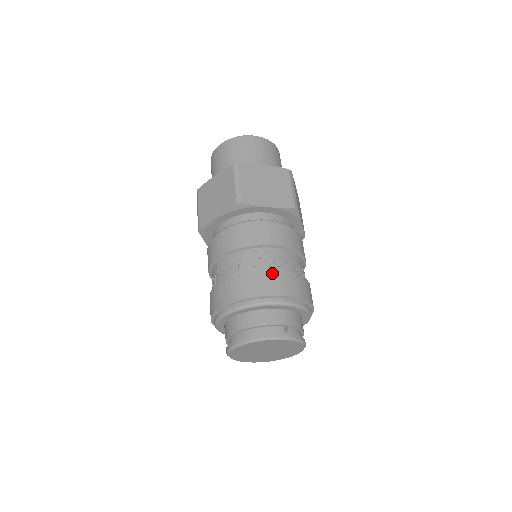
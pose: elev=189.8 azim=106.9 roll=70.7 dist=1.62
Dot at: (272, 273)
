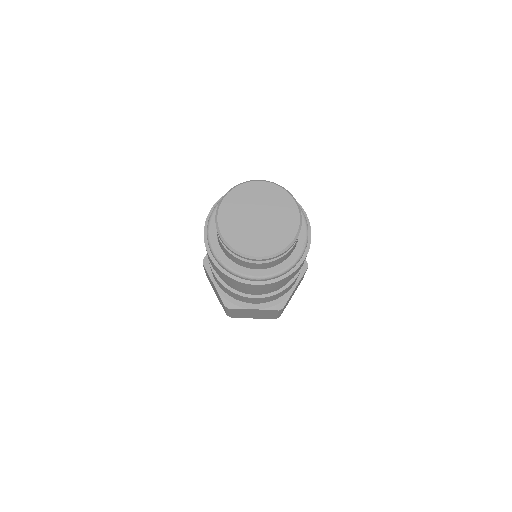
Dot at: occluded
